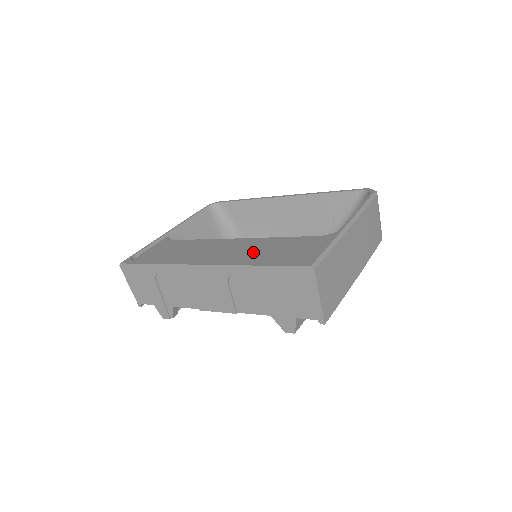
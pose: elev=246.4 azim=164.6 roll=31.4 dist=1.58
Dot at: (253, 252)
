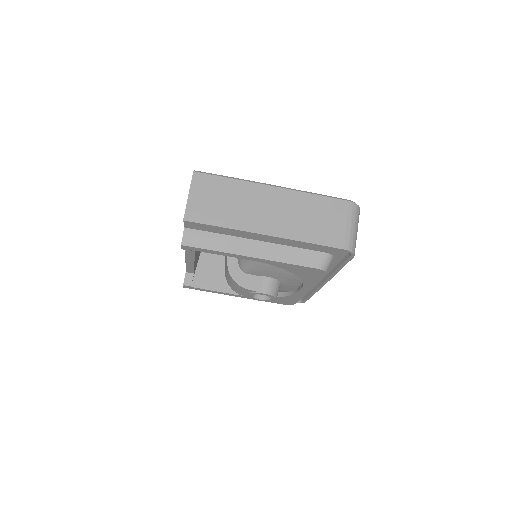
Dot at: occluded
